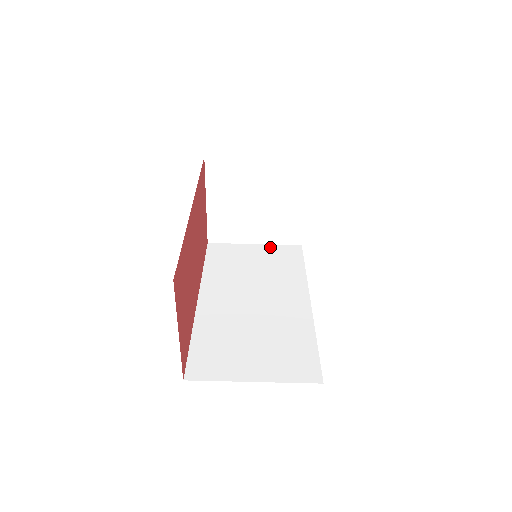
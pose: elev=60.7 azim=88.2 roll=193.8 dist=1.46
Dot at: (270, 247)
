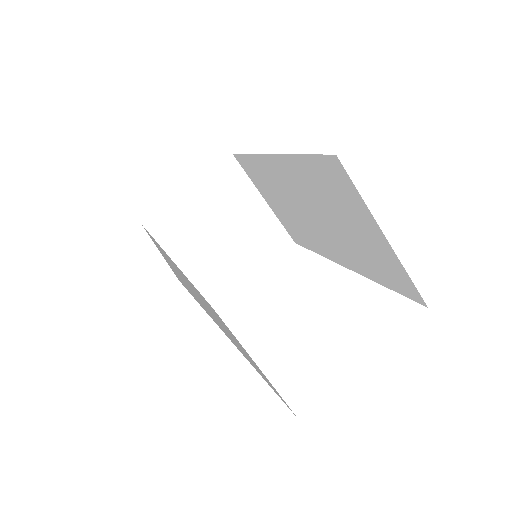
Dot at: (192, 284)
